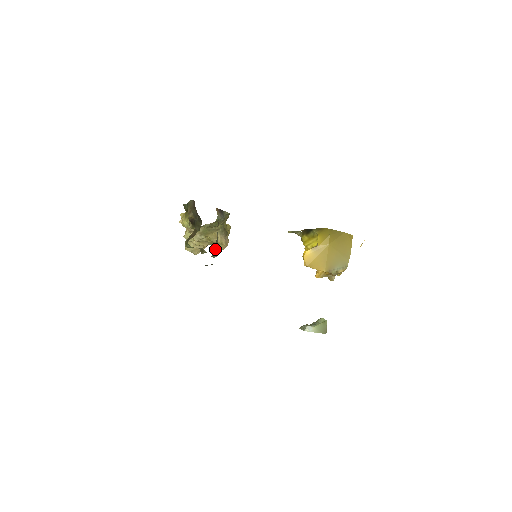
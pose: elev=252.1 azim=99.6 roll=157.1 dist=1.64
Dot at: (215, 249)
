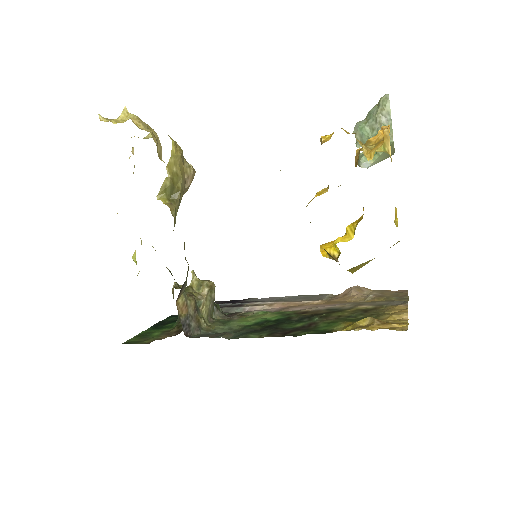
Dot at: (213, 308)
